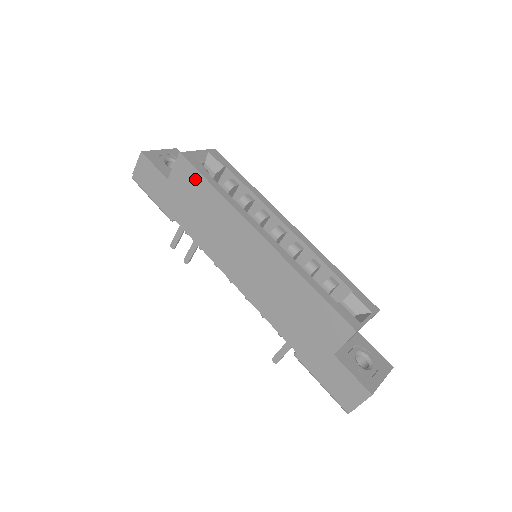
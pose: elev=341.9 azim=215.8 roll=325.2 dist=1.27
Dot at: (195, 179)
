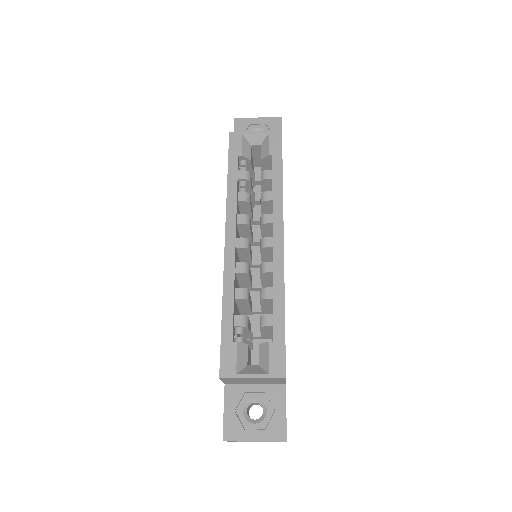
Dot at: occluded
